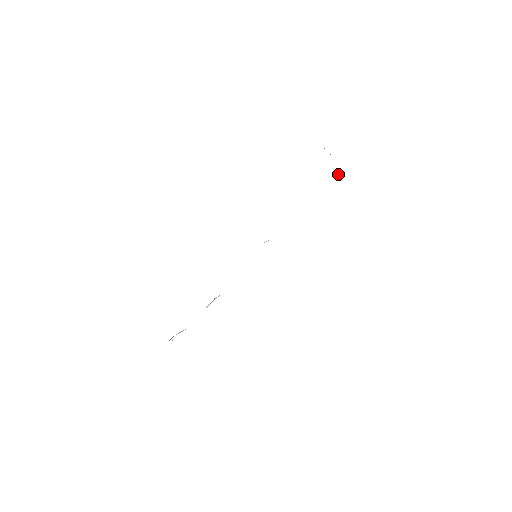
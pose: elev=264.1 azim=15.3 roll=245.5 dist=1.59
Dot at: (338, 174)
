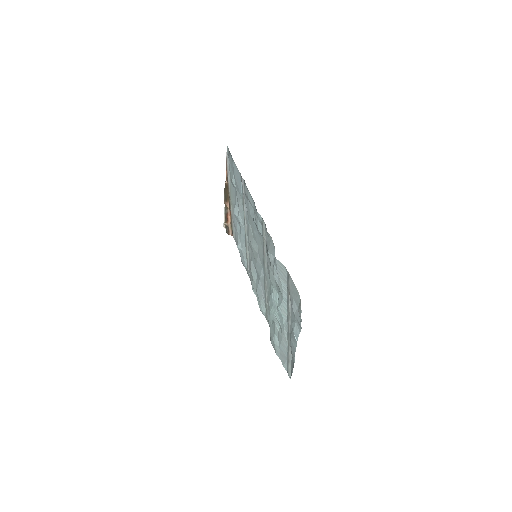
Dot at: (224, 223)
